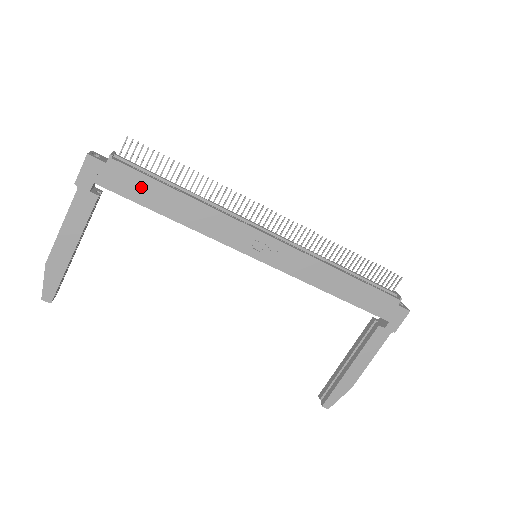
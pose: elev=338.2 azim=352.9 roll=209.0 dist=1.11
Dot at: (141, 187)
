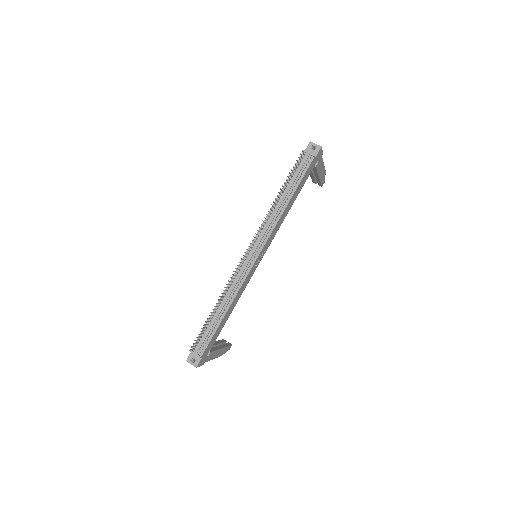
Dot at: (215, 336)
